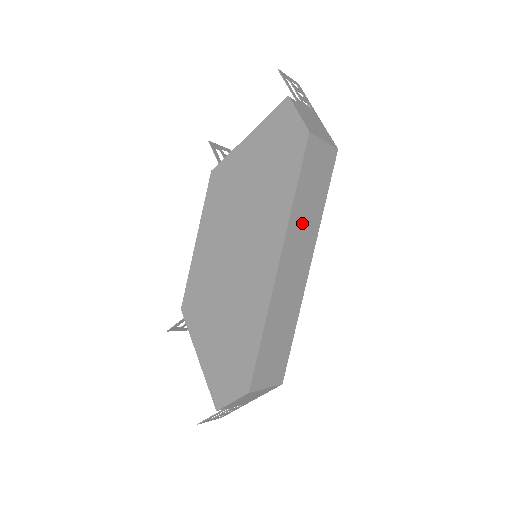
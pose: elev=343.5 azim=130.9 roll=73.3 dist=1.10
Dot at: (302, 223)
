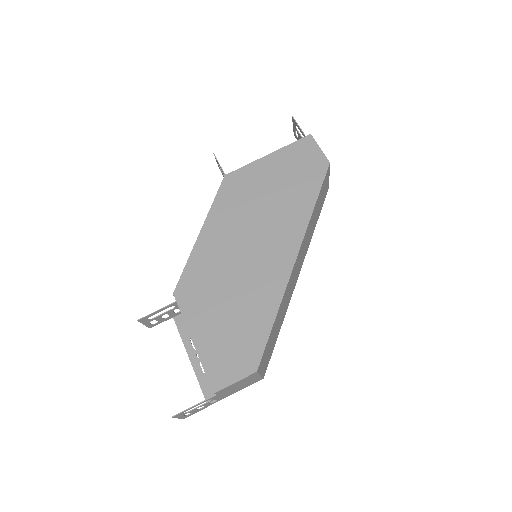
Dot at: (309, 232)
